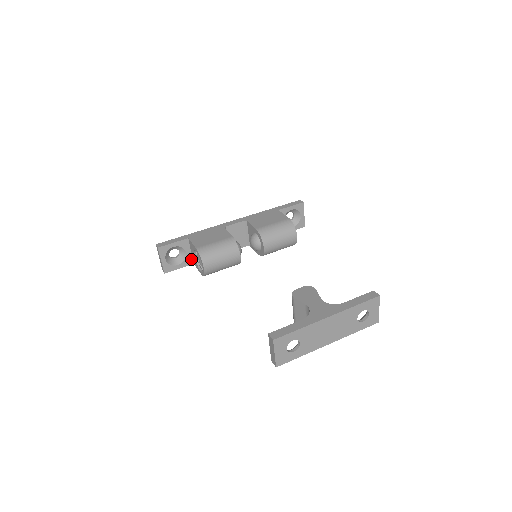
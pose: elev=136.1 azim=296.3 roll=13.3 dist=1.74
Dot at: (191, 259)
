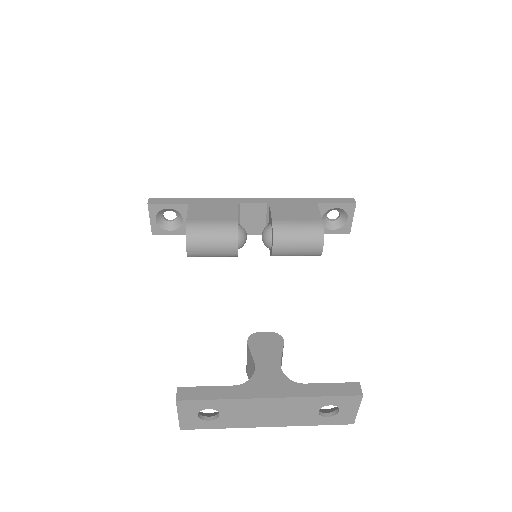
Dot at: occluded
